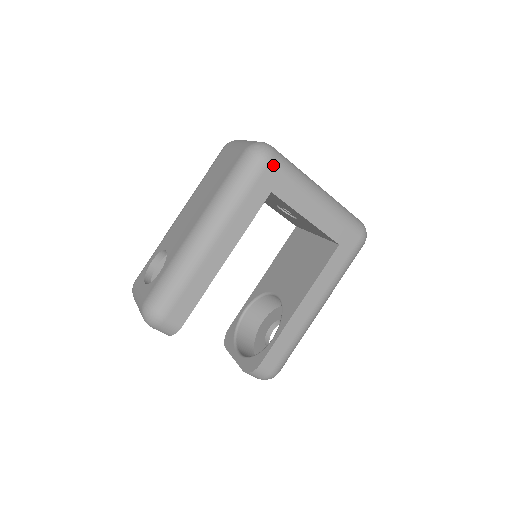
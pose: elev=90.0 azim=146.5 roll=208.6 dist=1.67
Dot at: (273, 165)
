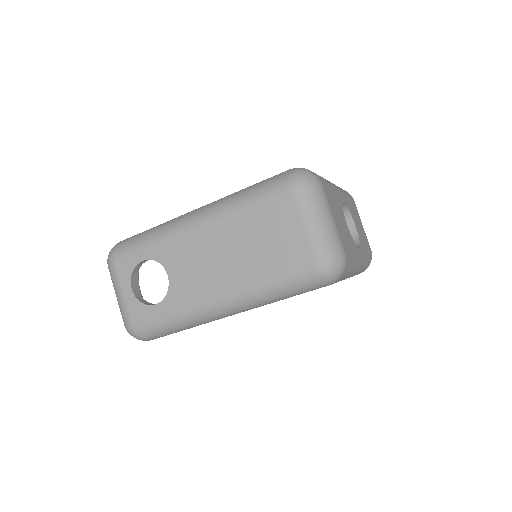
Dot at: (333, 283)
